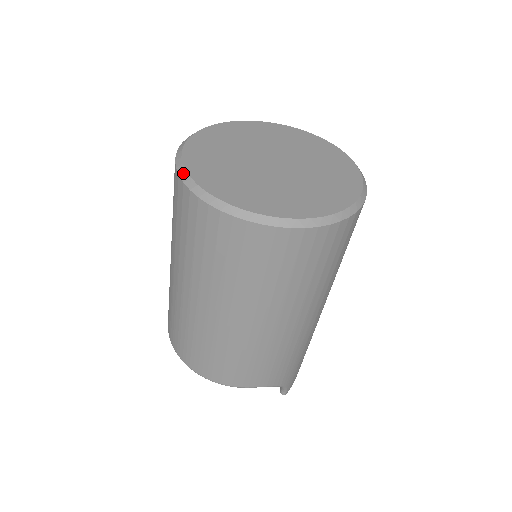
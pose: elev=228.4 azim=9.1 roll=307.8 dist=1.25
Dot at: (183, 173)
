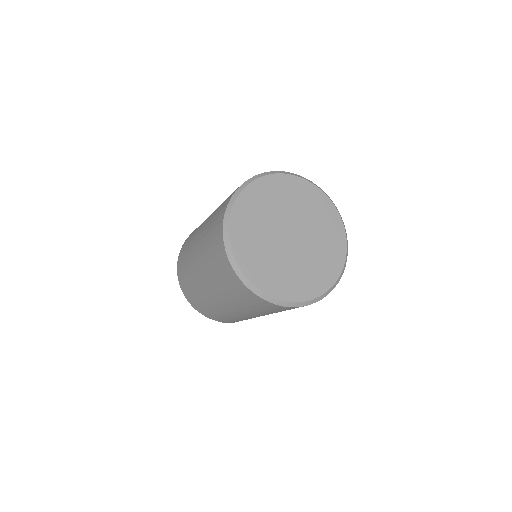
Dot at: (226, 223)
